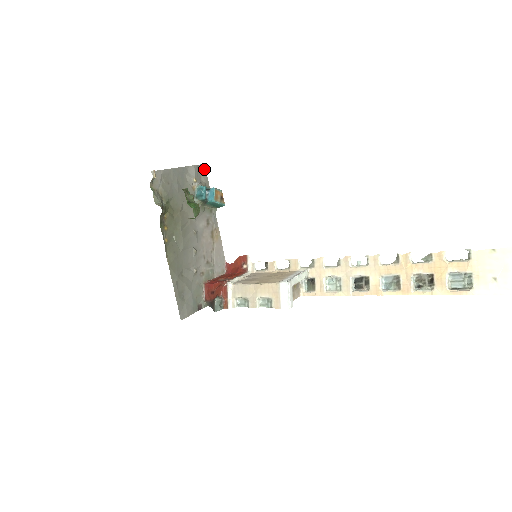
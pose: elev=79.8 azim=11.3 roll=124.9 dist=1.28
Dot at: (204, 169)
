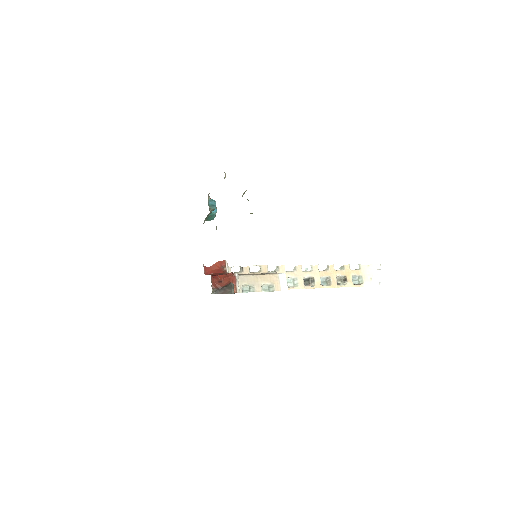
Dot at: occluded
